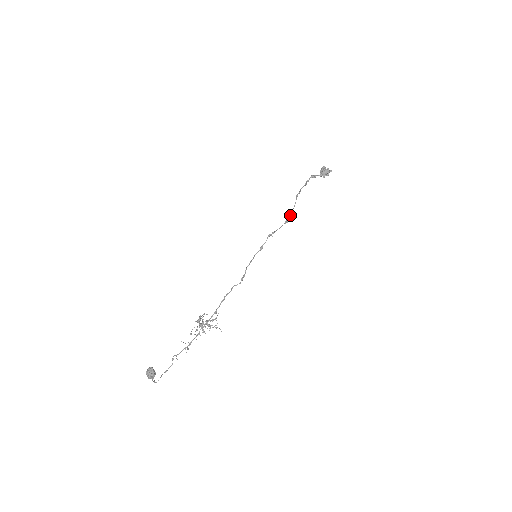
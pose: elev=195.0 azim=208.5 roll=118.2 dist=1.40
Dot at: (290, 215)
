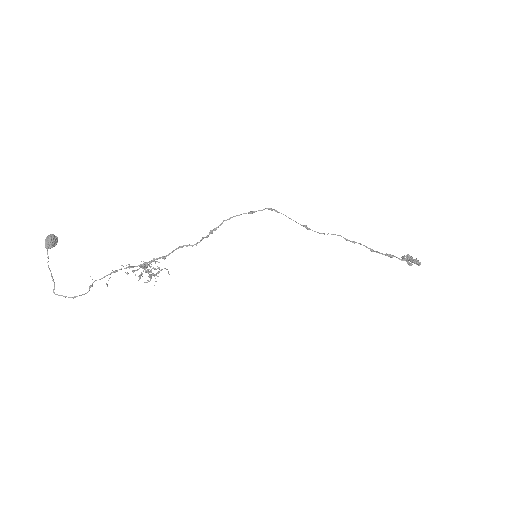
Dot at: occluded
